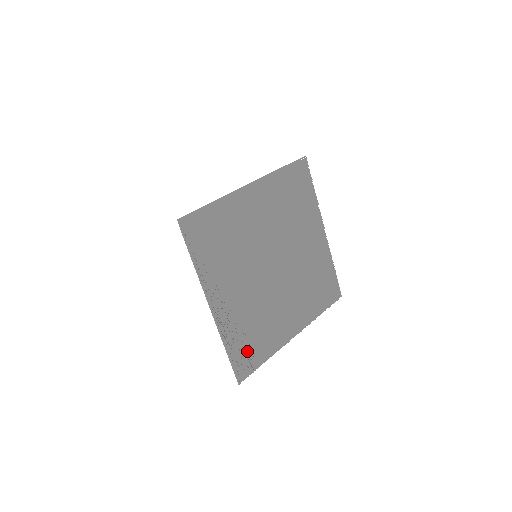
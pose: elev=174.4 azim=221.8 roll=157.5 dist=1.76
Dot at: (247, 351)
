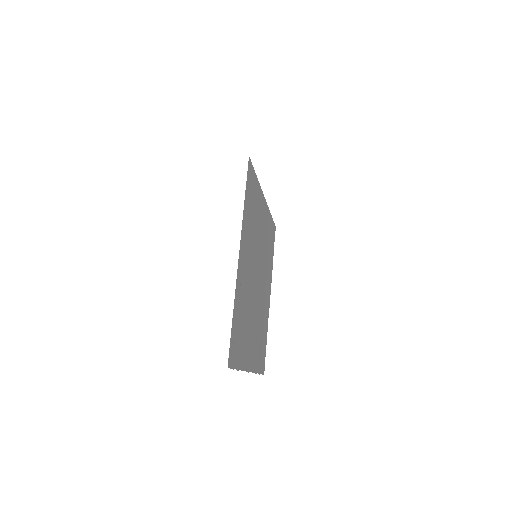
Dot at: (237, 337)
